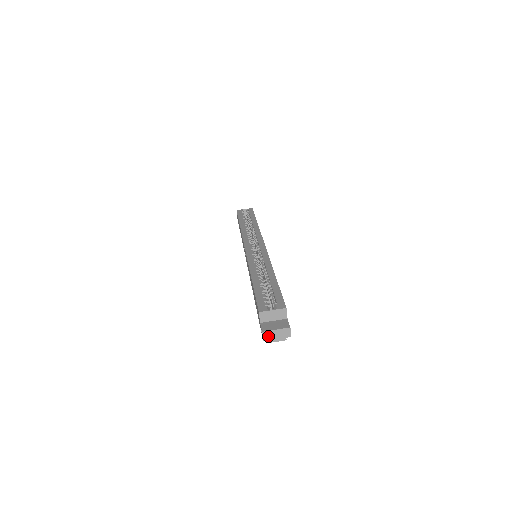
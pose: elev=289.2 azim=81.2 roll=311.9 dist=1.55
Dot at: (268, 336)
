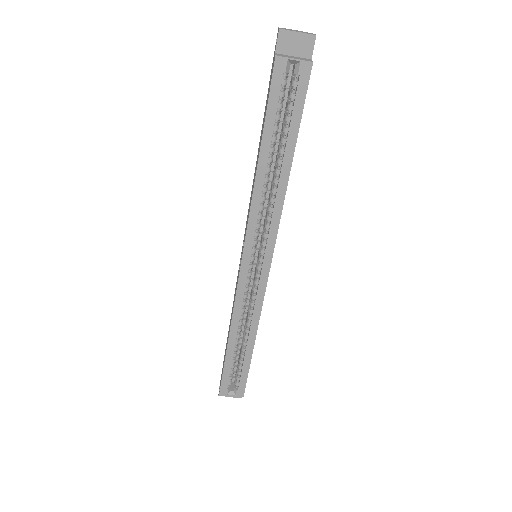
Dot at: occluded
